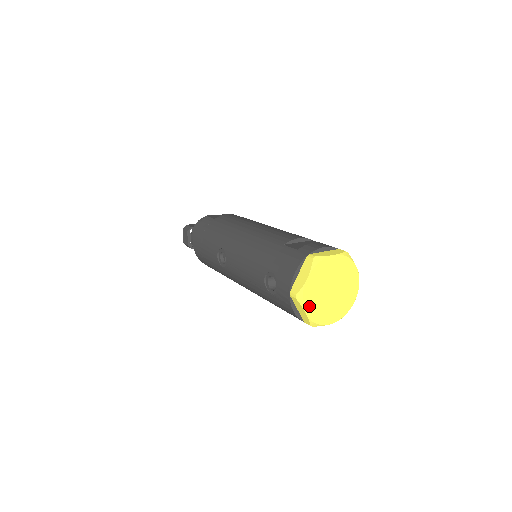
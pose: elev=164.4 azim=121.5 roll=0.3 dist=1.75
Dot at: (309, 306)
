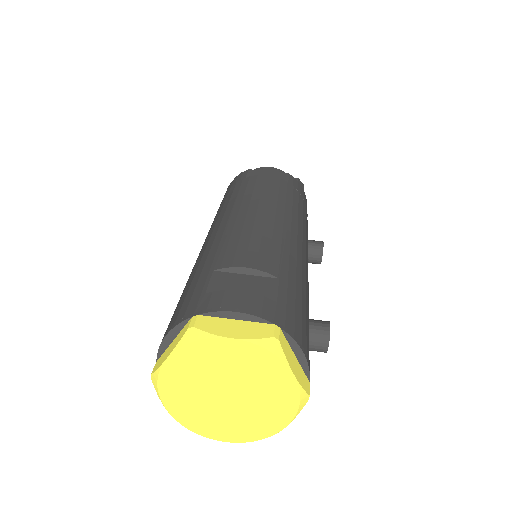
Dot at: (174, 401)
